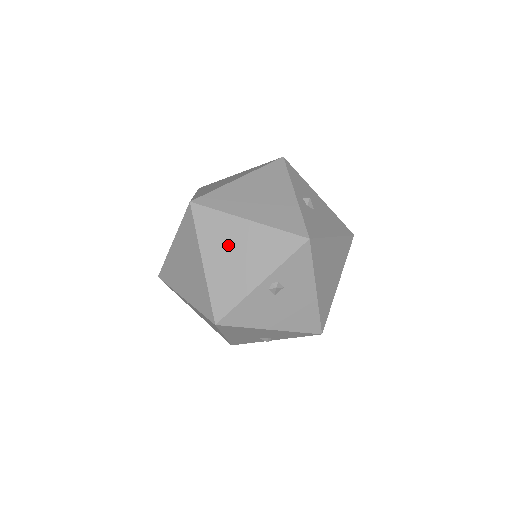
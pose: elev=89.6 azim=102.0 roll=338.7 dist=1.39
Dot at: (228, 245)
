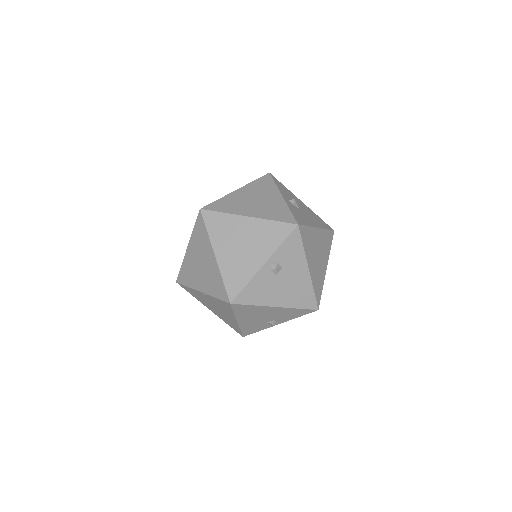
Dot at: (234, 238)
